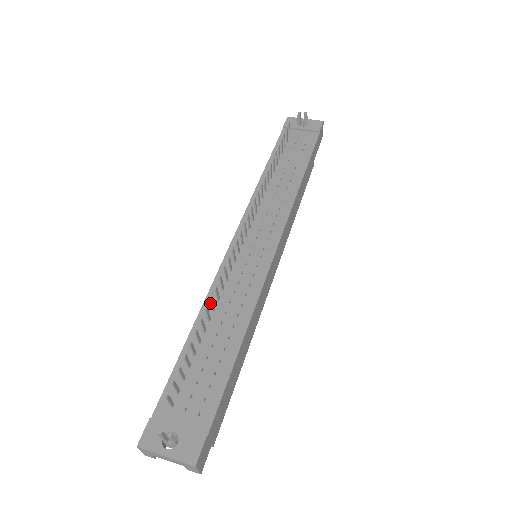
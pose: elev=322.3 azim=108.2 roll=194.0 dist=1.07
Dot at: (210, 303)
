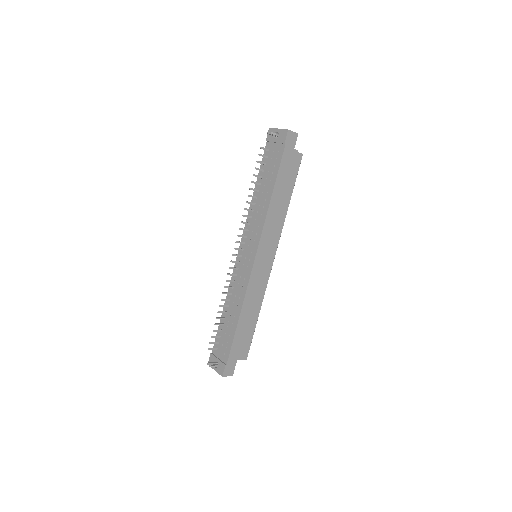
Dot at: (229, 296)
